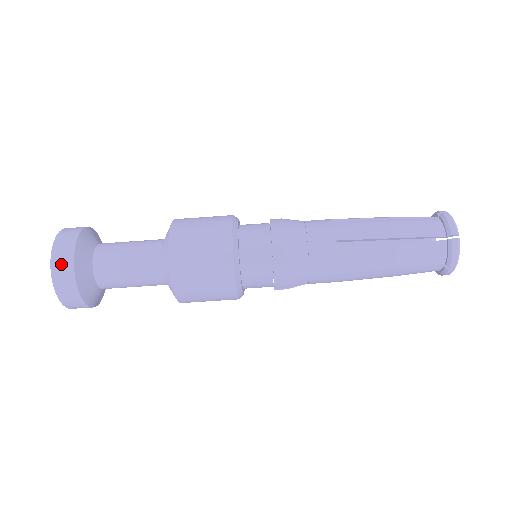
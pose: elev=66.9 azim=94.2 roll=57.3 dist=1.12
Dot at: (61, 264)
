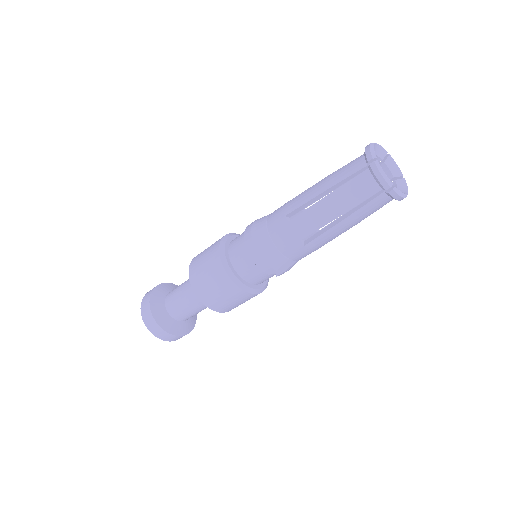
Dot at: (145, 312)
